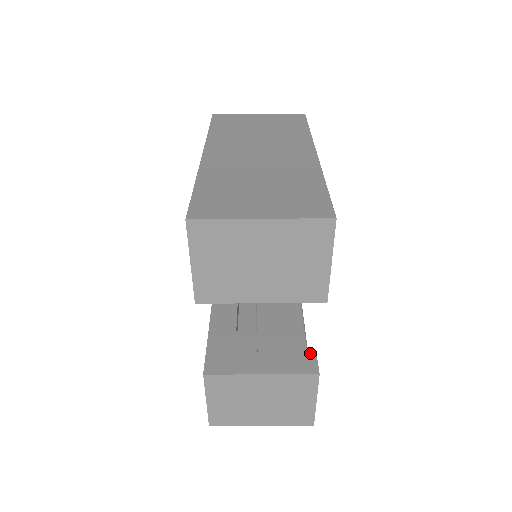
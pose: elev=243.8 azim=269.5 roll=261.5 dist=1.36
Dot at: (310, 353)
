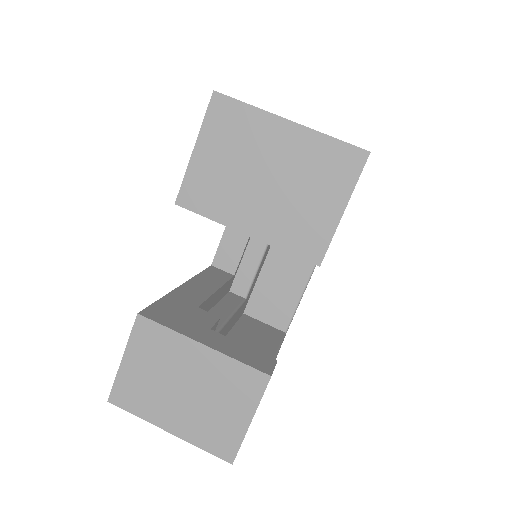
Dot at: (270, 358)
